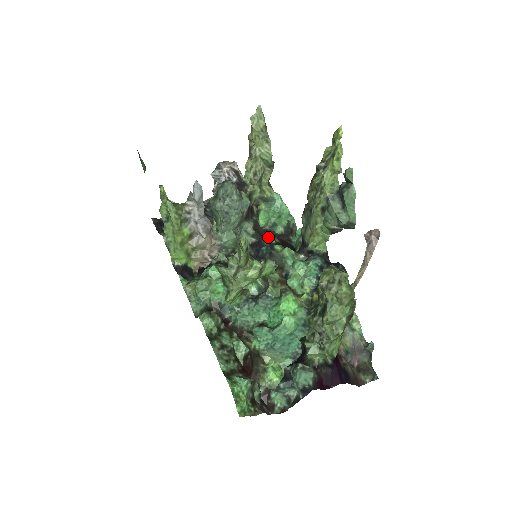
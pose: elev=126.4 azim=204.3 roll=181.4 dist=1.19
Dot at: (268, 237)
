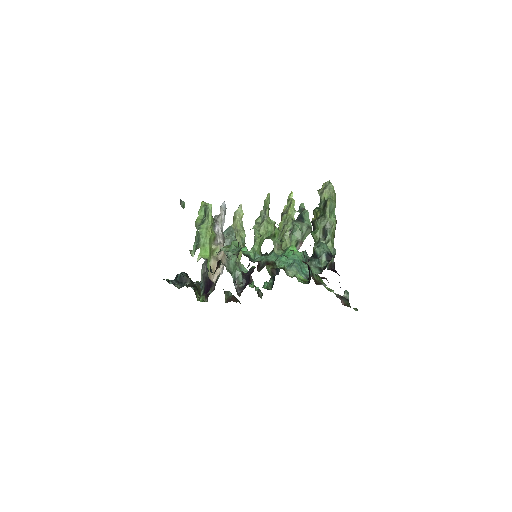
Dot at: (254, 266)
